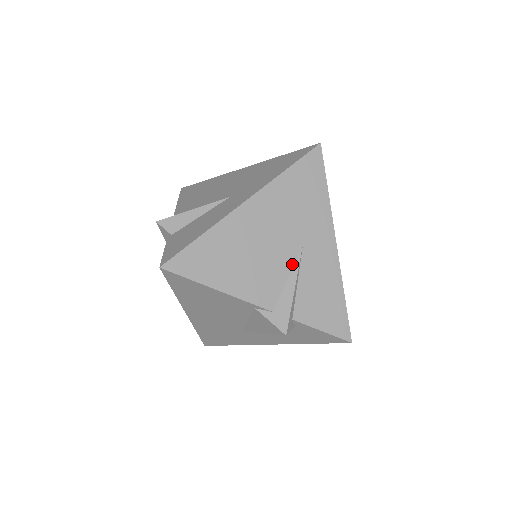
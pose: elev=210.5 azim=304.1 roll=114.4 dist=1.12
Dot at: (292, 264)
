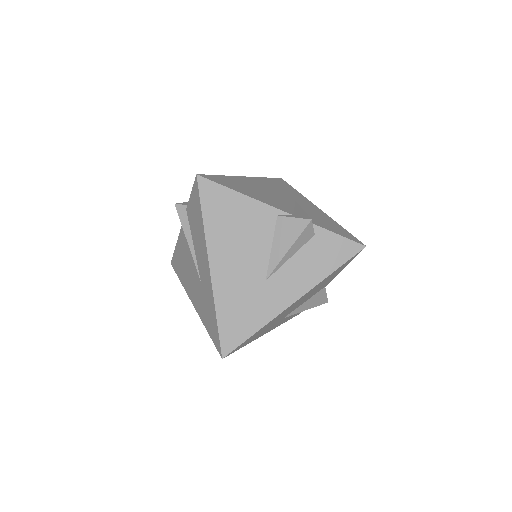
Dot at: (293, 204)
